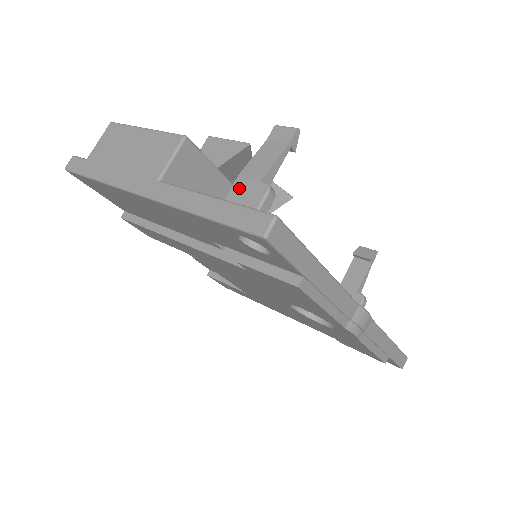
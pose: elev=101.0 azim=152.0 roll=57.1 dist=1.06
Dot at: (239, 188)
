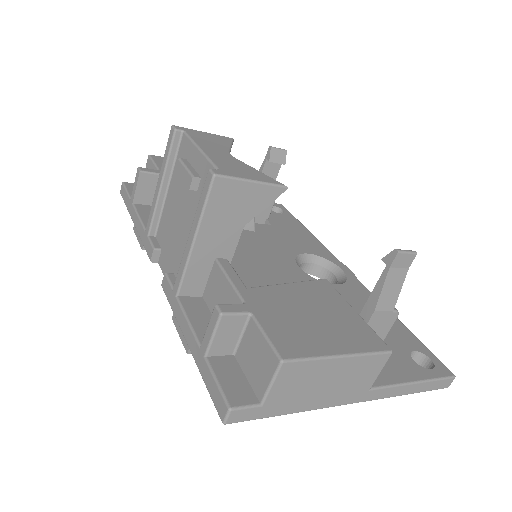
Dot at: (376, 321)
